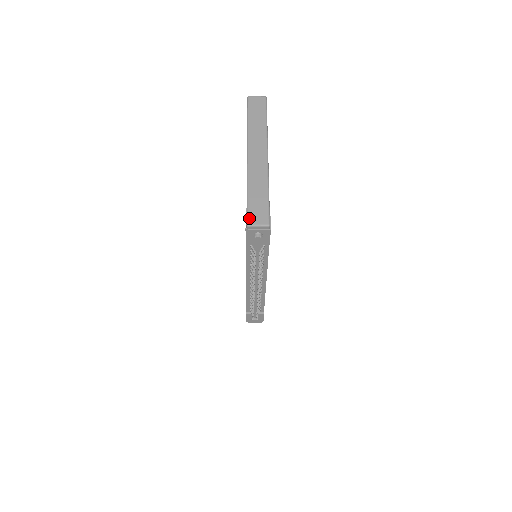
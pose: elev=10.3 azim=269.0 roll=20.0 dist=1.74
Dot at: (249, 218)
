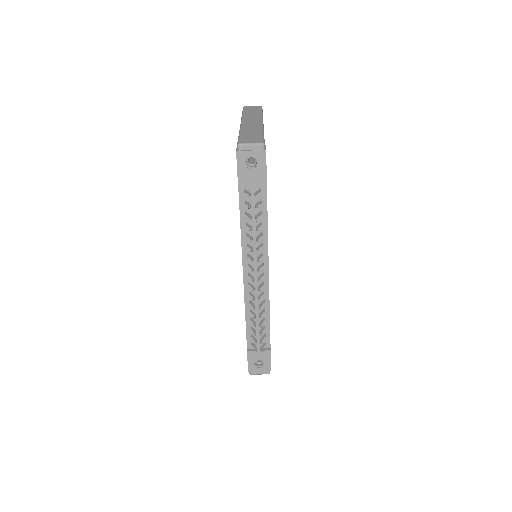
Dot at: (240, 141)
